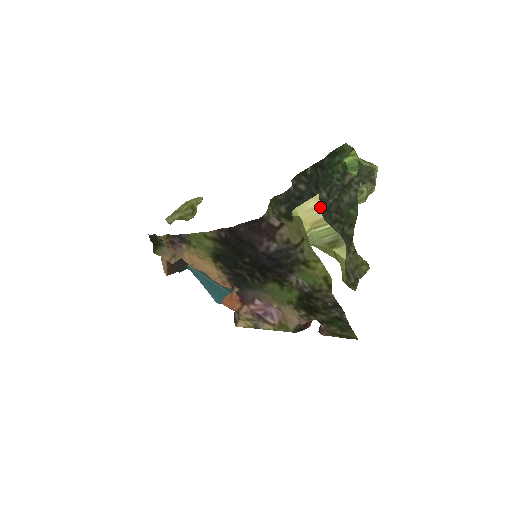
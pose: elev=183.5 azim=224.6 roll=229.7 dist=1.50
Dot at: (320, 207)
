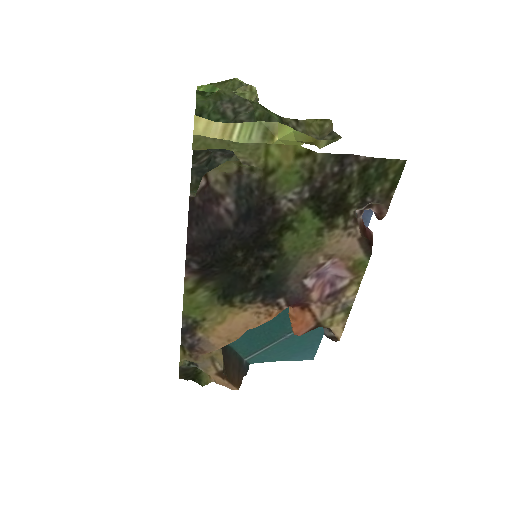
Dot at: occluded
